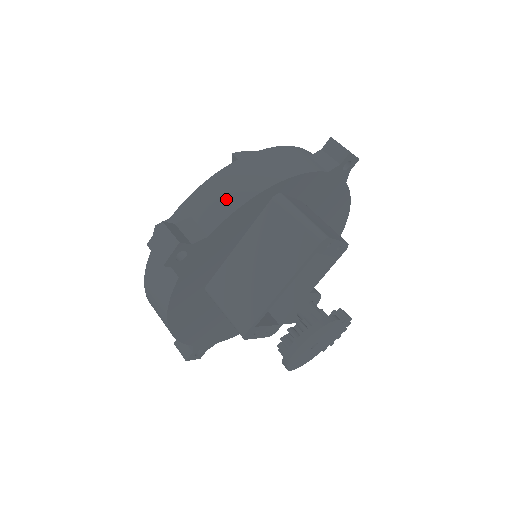
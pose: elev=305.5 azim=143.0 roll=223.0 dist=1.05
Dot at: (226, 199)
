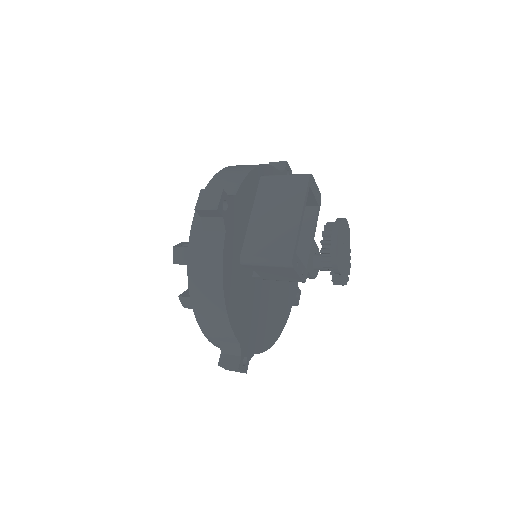
Dot at: (234, 177)
